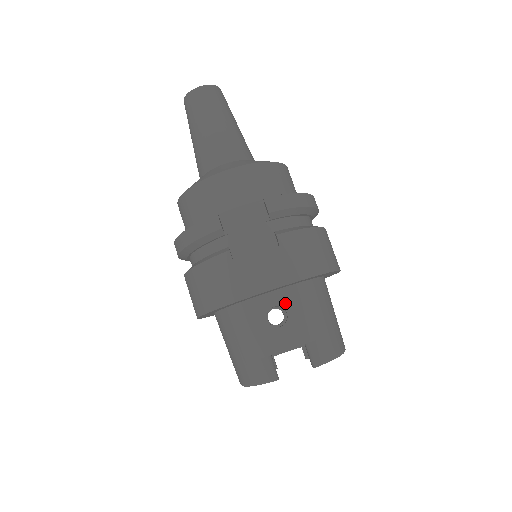
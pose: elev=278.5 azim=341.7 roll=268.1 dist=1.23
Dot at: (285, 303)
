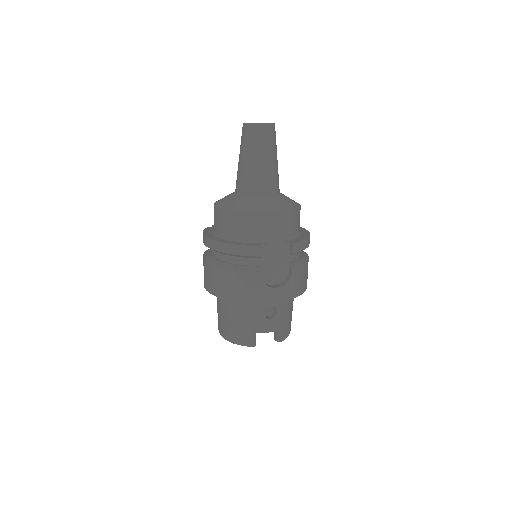
Dot at: (278, 306)
